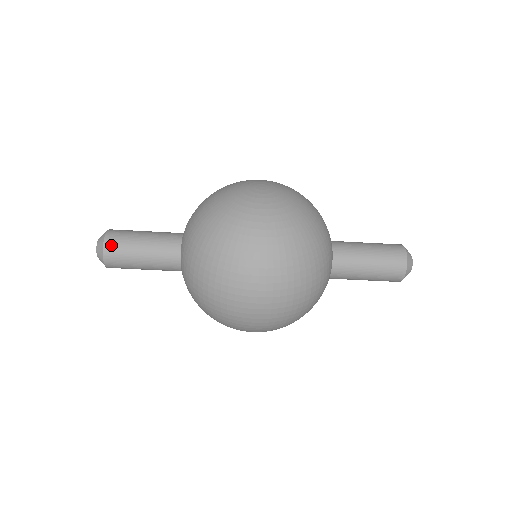
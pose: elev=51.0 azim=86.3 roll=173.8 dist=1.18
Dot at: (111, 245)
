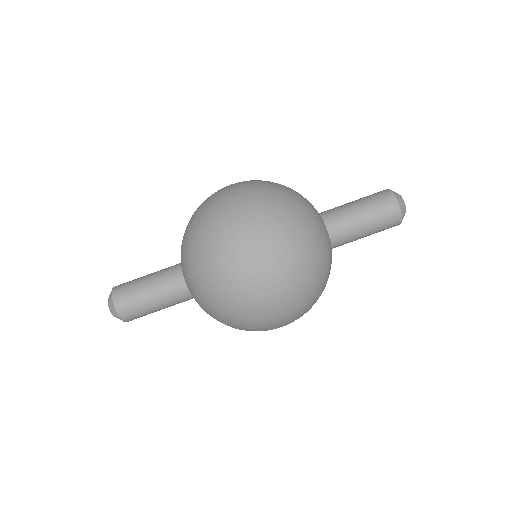
Dot at: (122, 305)
